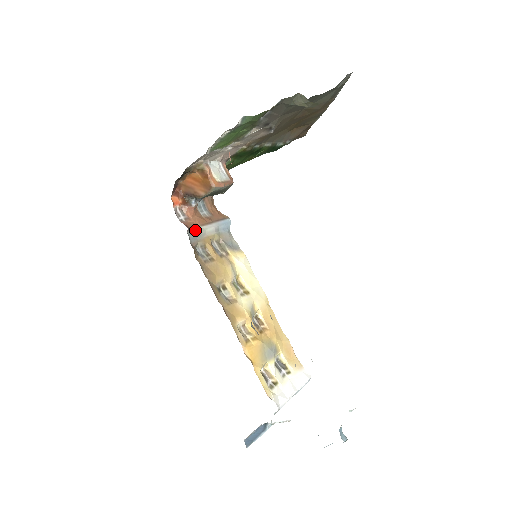
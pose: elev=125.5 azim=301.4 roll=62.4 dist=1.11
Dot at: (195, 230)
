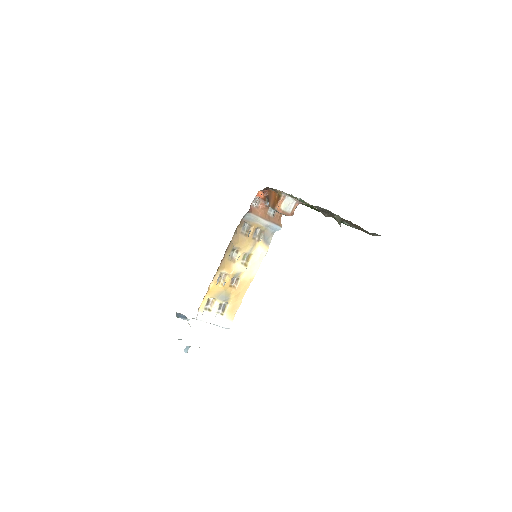
Dot at: (253, 216)
